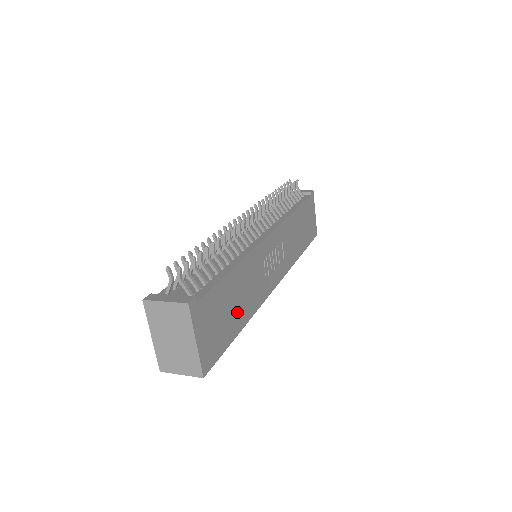
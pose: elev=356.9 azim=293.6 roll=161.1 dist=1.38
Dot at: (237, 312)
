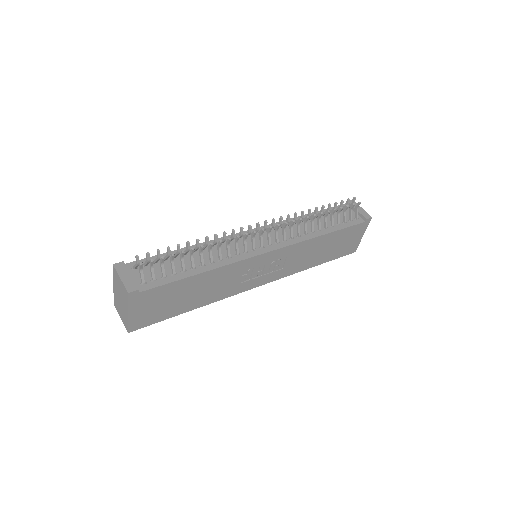
Dot at: (190, 300)
